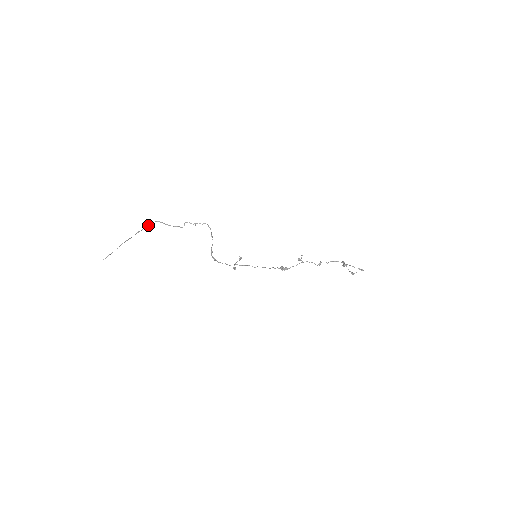
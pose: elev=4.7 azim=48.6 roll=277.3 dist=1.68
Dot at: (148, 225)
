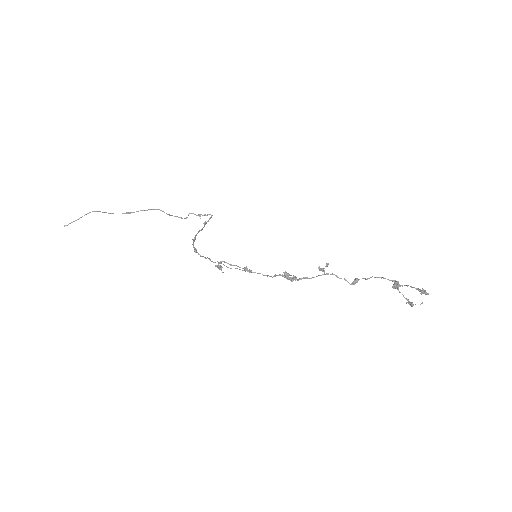
Dot at: (144, 210)
